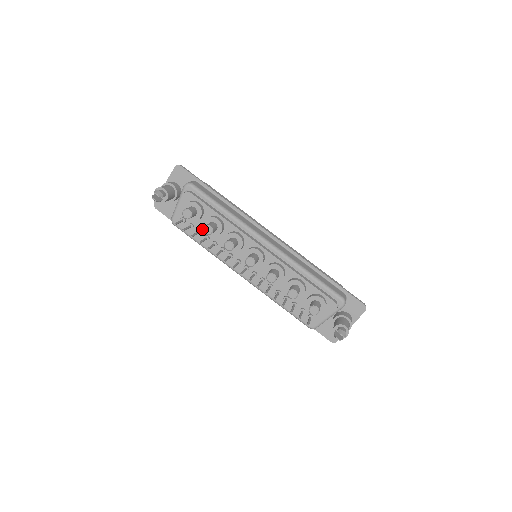
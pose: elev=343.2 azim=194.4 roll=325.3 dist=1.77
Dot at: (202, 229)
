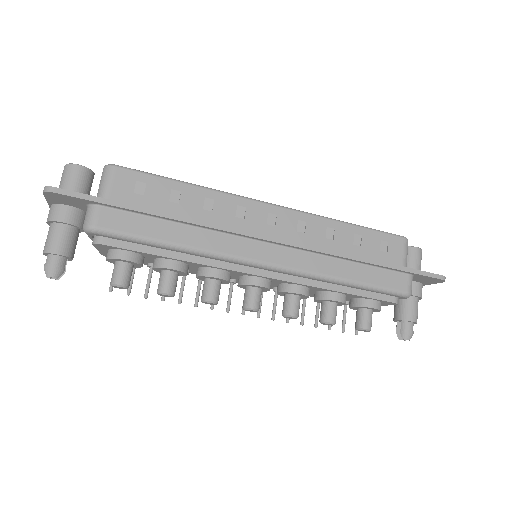
Dot at: occluded
